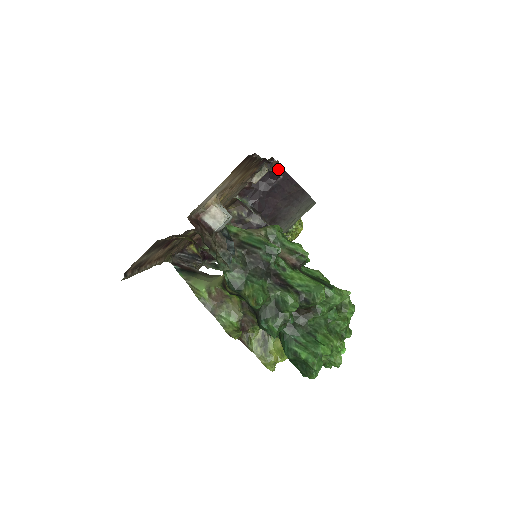
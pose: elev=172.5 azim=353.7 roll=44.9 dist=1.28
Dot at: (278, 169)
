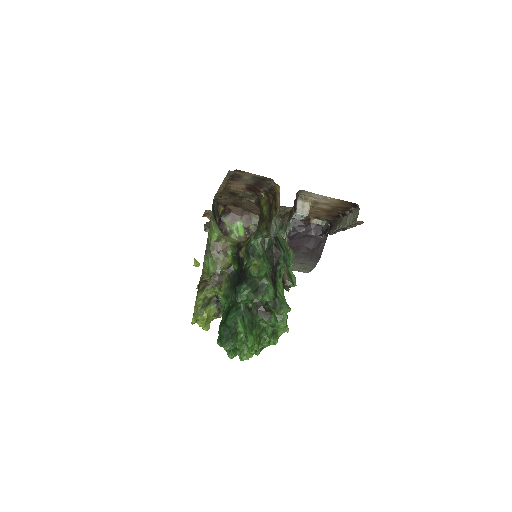
Dot at: (336, 230)
